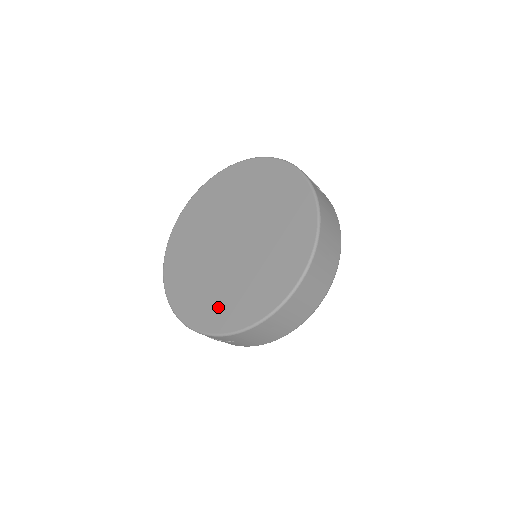
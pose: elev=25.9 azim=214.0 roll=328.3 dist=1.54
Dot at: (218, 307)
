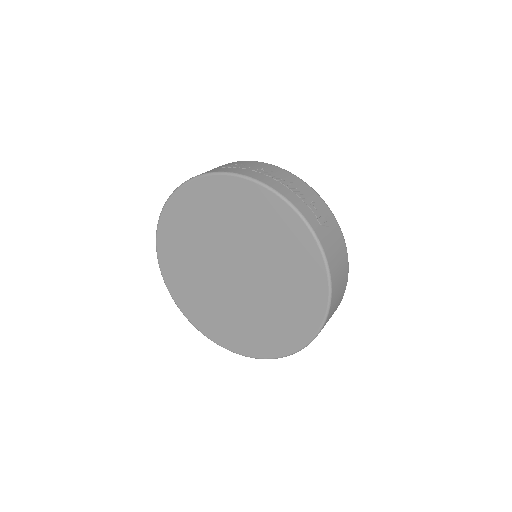
Dot at: (233, 332)
